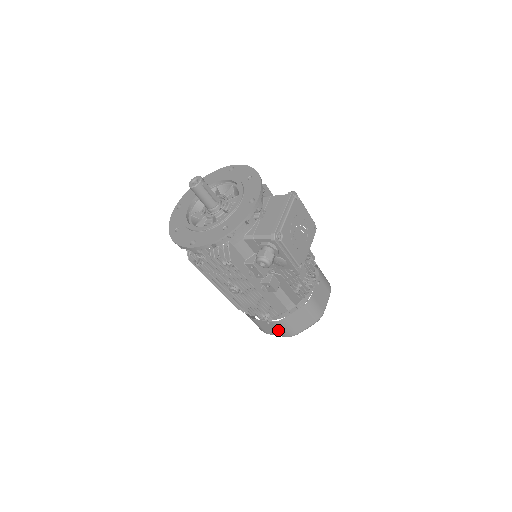
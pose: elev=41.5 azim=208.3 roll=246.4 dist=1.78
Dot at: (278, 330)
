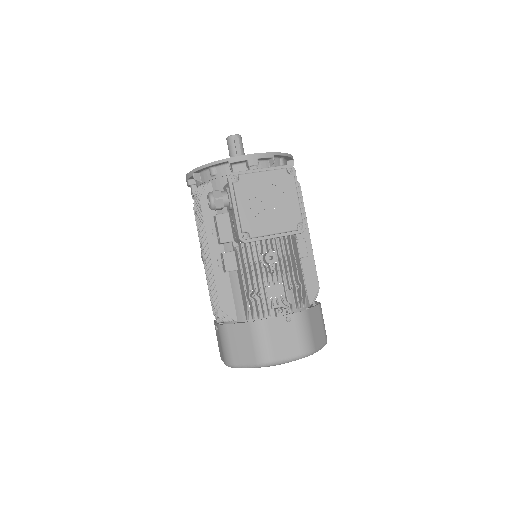
Dot at: (221, 346)
